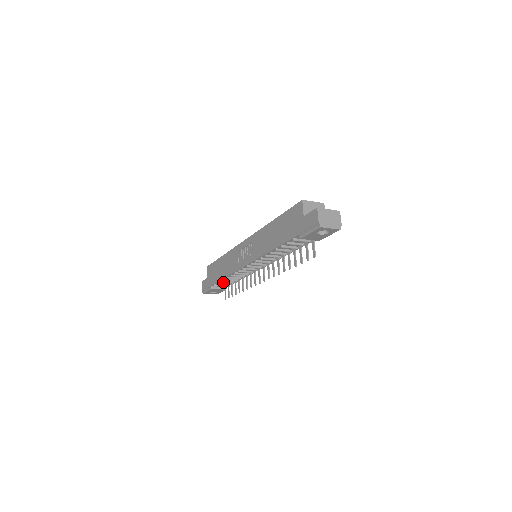
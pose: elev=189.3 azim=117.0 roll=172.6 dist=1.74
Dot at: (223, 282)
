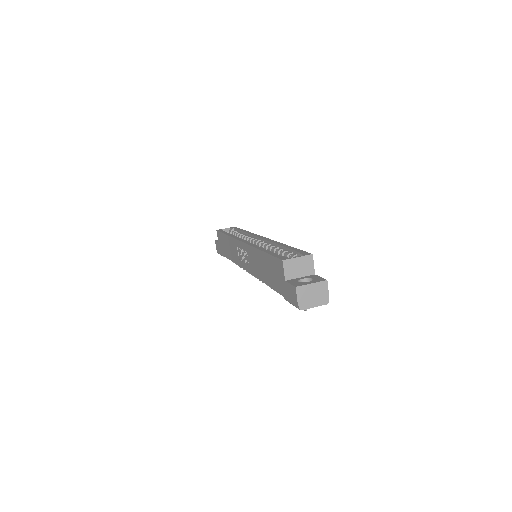
Dot at: occluded
